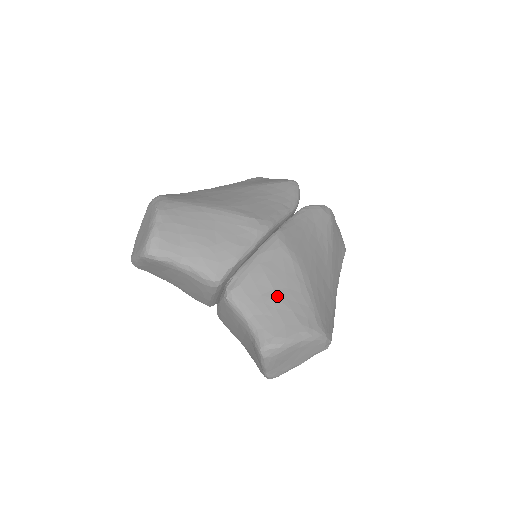
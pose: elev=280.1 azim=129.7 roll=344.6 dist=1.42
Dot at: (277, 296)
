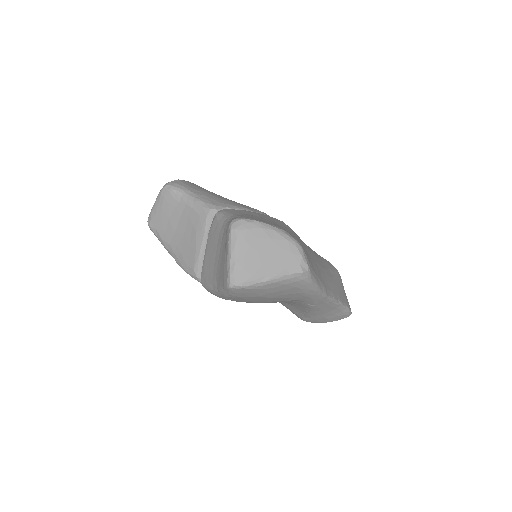
Dot at: (263, 218)
